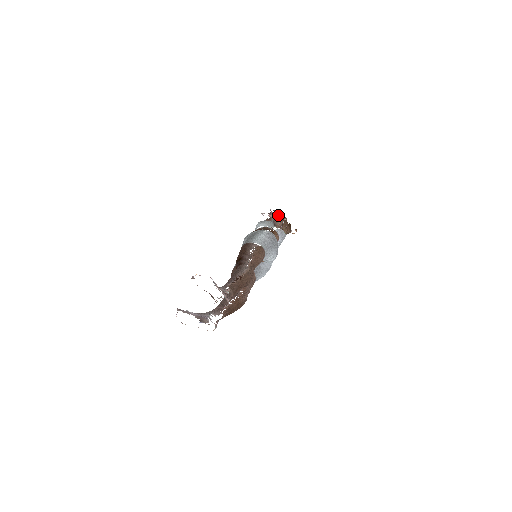
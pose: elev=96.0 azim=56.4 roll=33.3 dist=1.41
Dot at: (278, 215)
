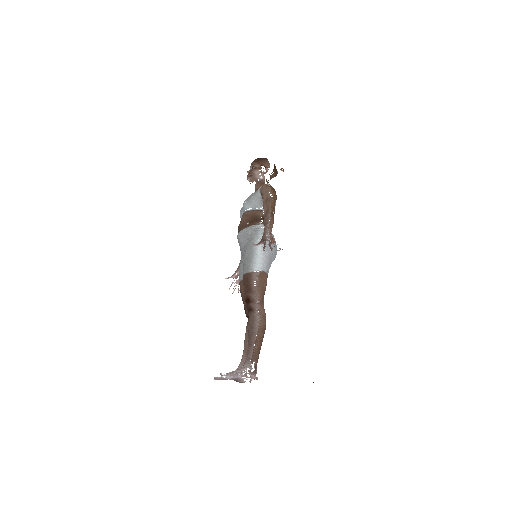
Dot at: occluded
